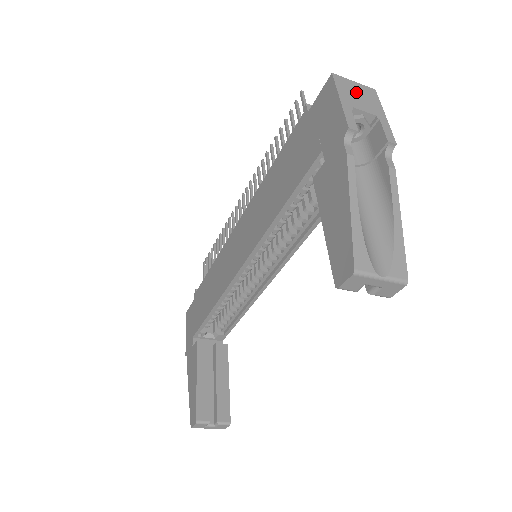
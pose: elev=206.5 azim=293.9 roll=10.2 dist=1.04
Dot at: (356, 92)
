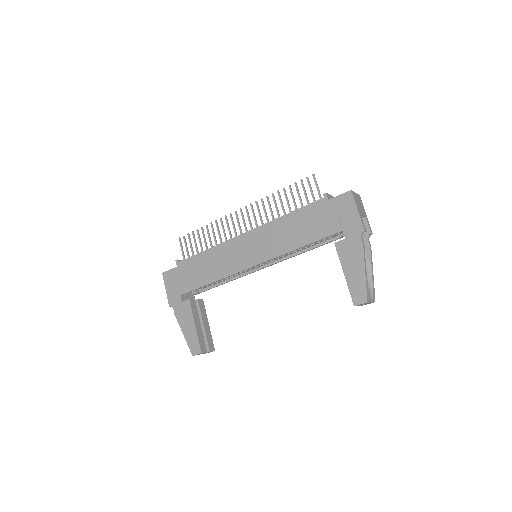
Dot at: (358, 201)
